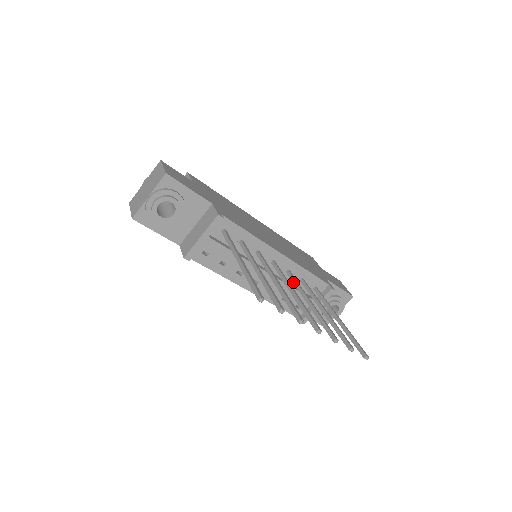
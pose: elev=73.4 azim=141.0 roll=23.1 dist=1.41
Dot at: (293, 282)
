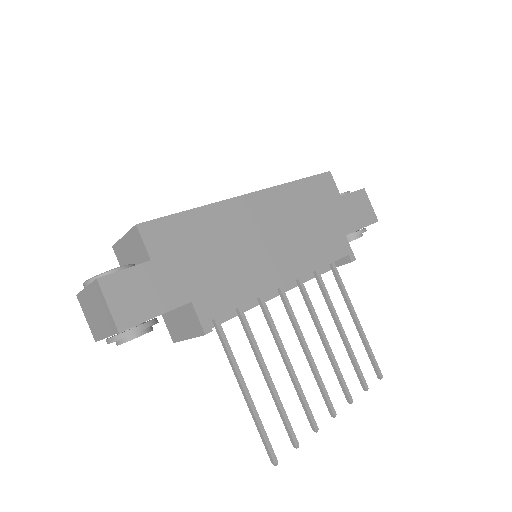
Dot at: (305, 302)
